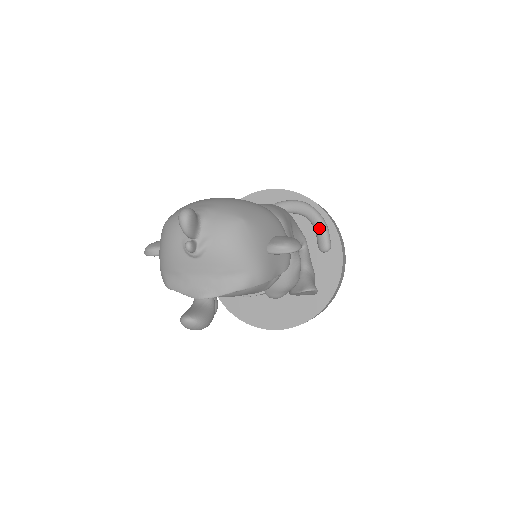
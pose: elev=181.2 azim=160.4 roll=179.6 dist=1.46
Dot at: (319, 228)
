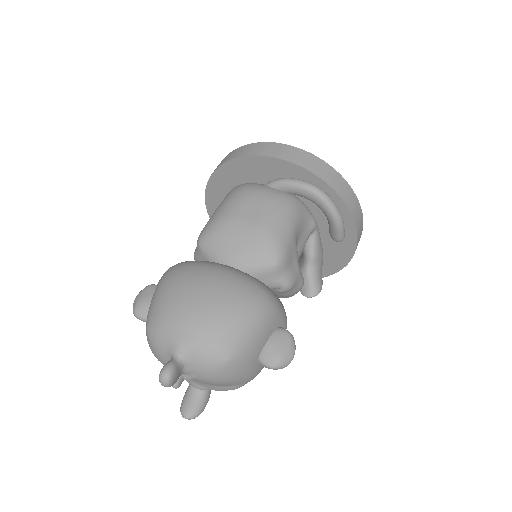
Dot at: (332, 224)
